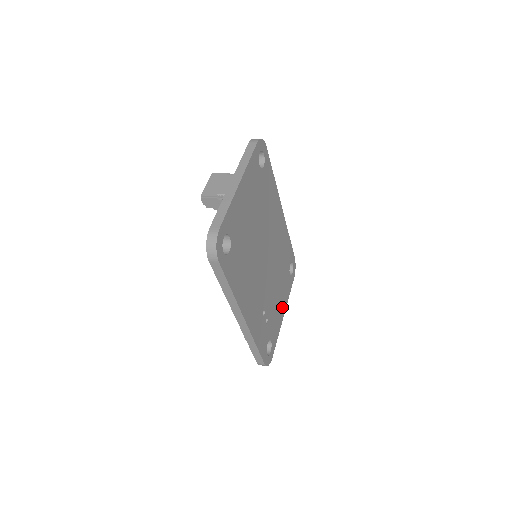
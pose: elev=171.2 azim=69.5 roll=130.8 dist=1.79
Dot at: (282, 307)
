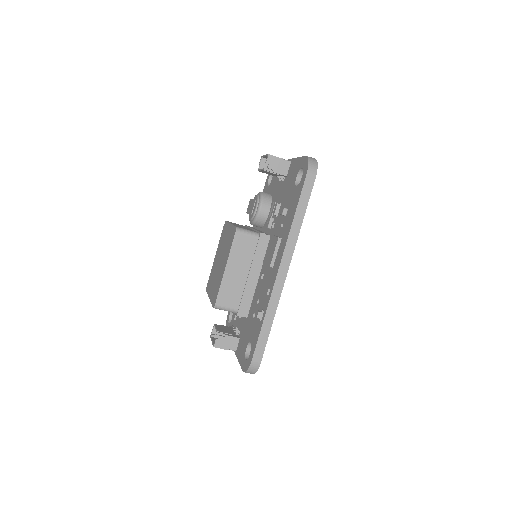
Dot at: occluded
